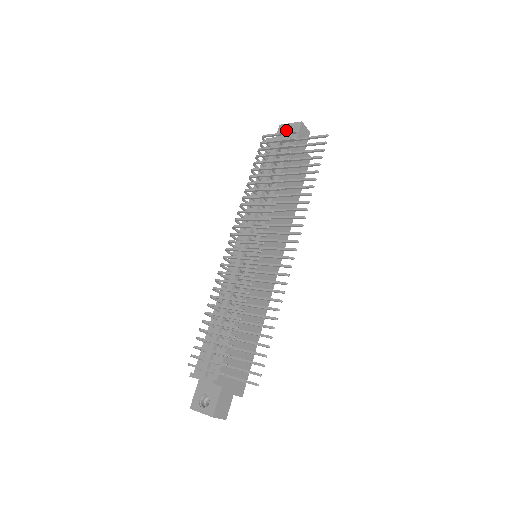
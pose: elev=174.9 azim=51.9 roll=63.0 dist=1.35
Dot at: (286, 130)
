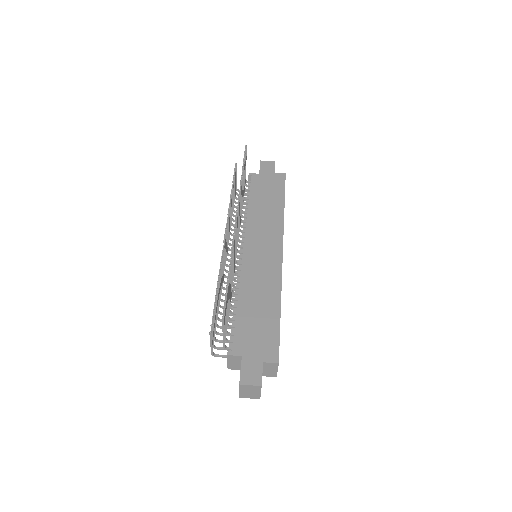
Dot at: occluded
